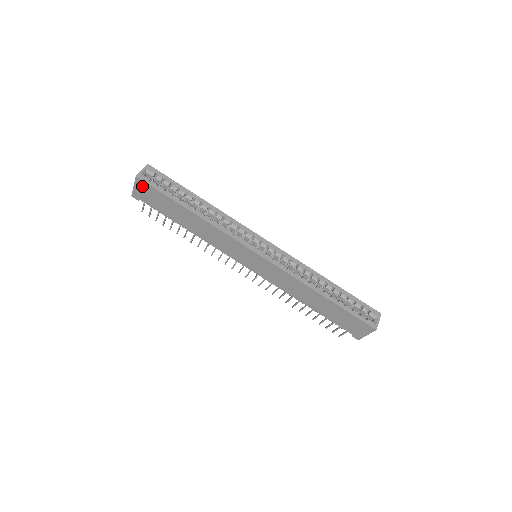
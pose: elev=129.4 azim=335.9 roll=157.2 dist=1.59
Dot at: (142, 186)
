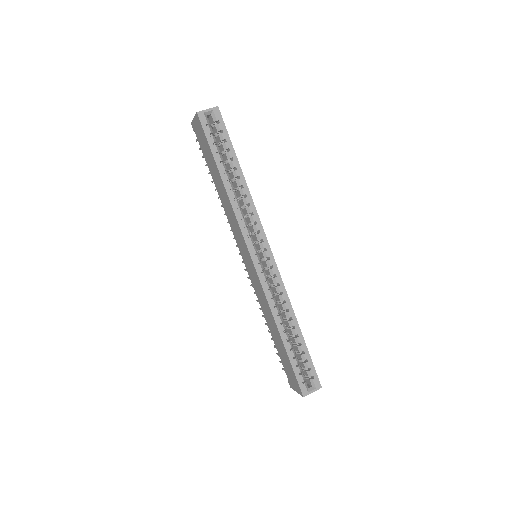
Dot at: (199, 124)
